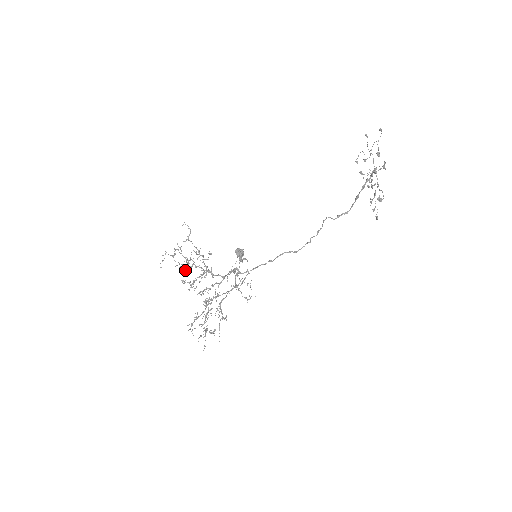
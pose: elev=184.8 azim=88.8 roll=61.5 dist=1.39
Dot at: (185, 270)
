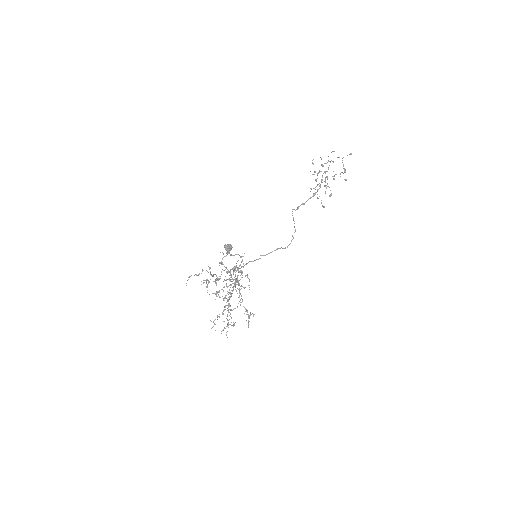
Dot at: occluded
